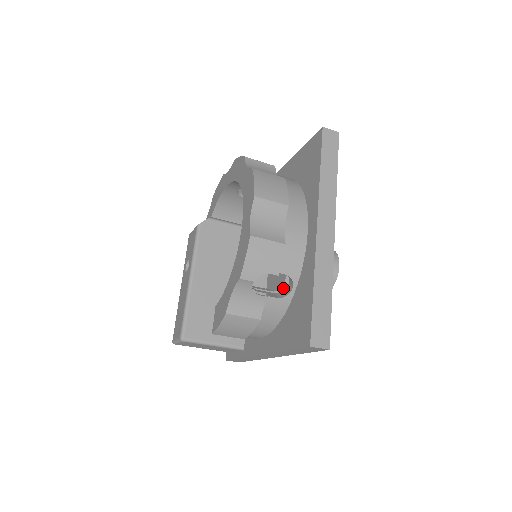
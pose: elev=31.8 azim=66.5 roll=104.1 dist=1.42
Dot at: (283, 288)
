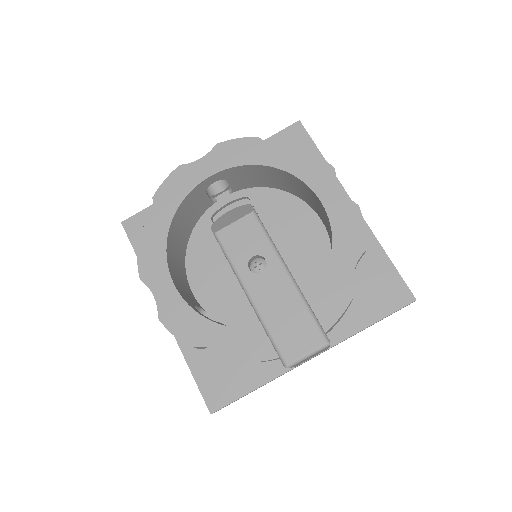
Dot at: occluded
